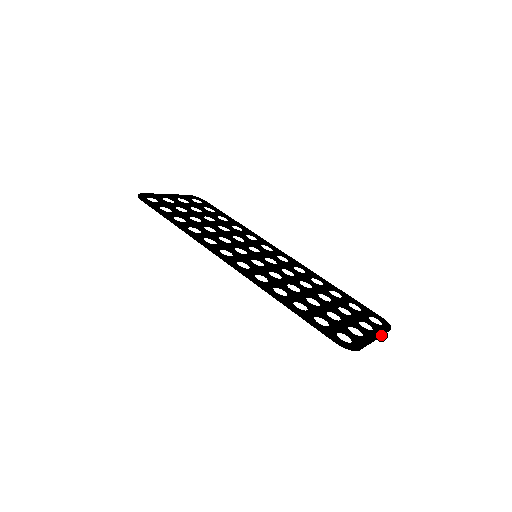
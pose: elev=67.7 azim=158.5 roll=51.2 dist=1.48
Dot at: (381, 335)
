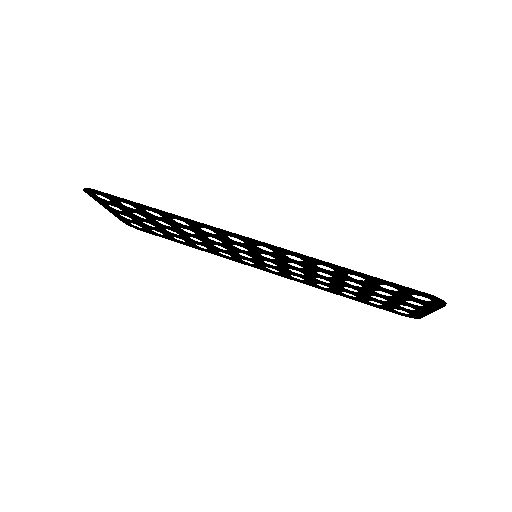
Dot at: (427, 313)
